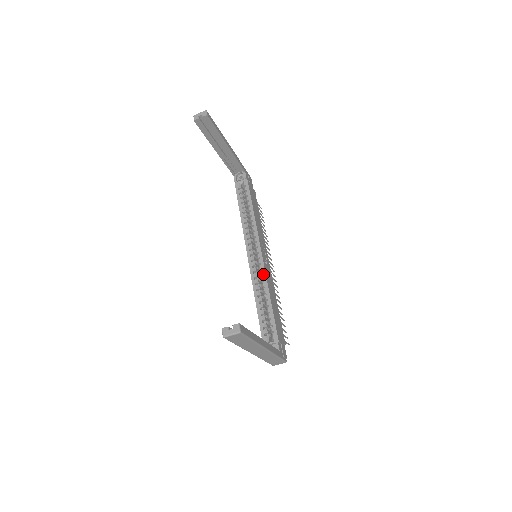
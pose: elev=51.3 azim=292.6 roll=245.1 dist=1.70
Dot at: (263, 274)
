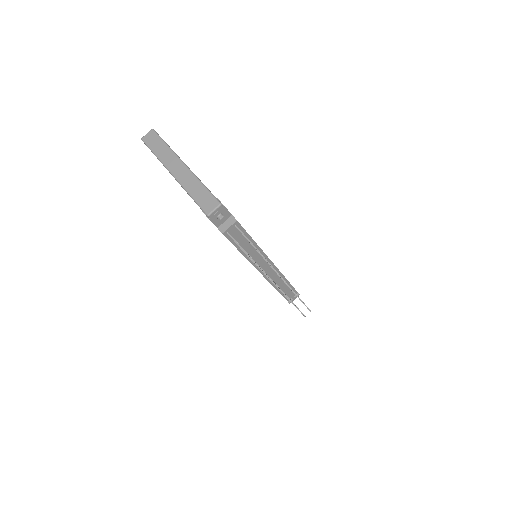
Dot at: occluded
